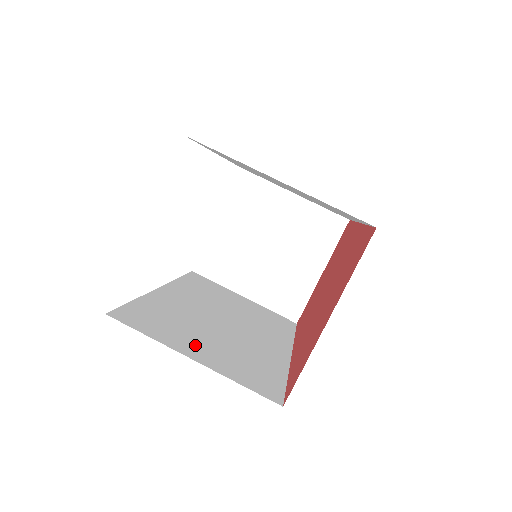
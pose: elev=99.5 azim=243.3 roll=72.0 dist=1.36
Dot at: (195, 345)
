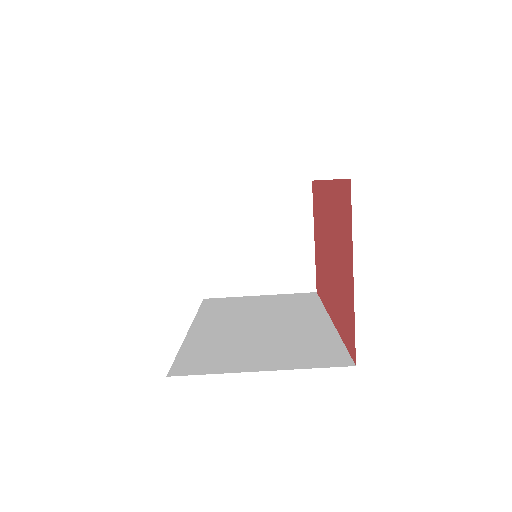
Dot at: (253, 359)
